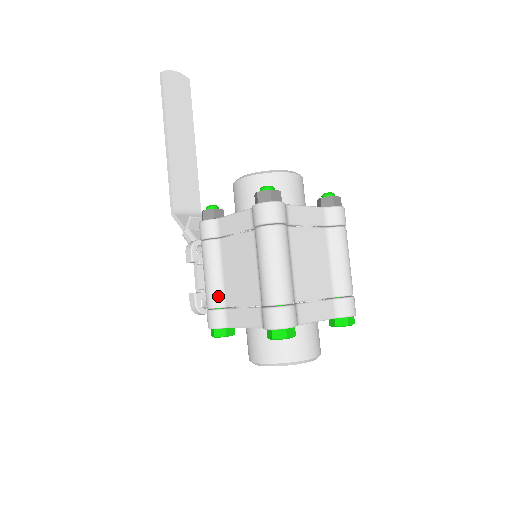
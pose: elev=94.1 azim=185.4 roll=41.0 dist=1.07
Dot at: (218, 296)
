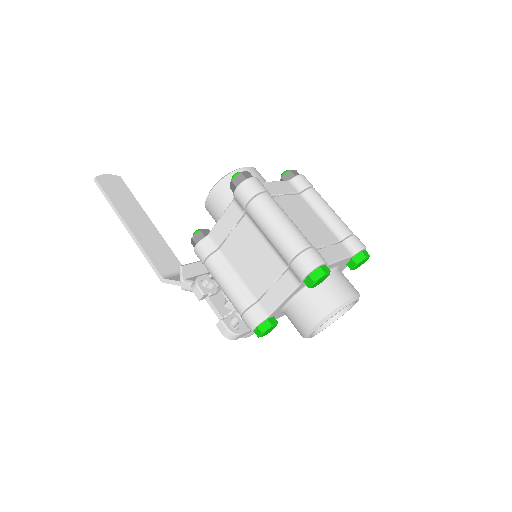
Dot at: (245, 295)
